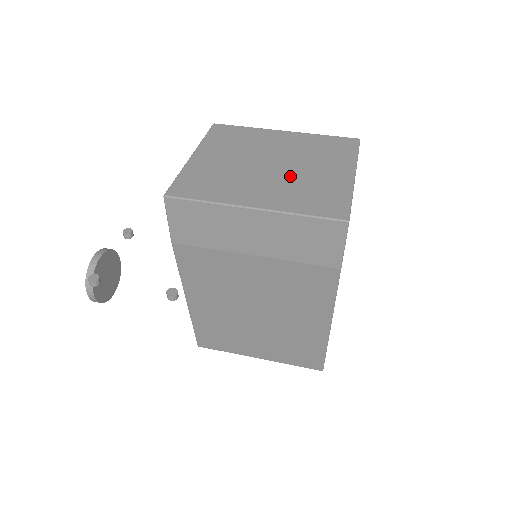
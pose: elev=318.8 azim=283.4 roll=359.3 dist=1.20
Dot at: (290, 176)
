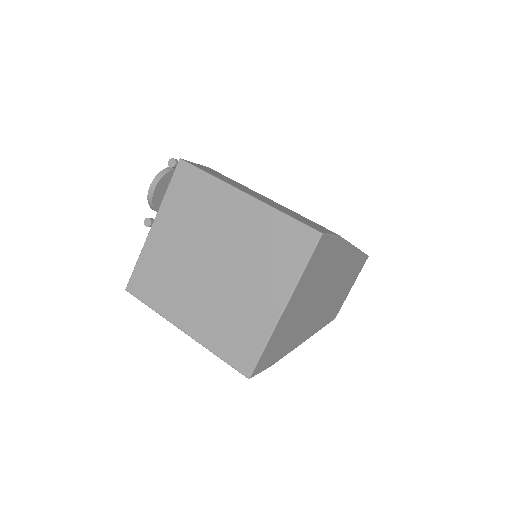
Dot at: (223, 292)
